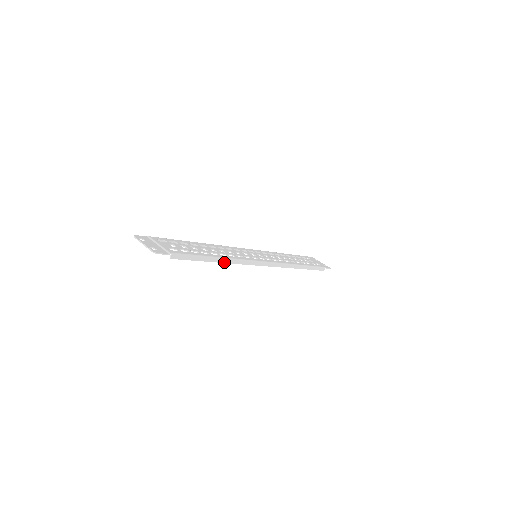
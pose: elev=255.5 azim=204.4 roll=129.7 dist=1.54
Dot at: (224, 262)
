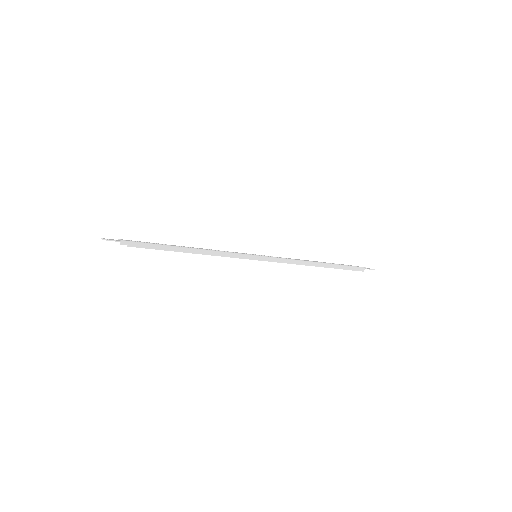
Dot at: (201, 253)
